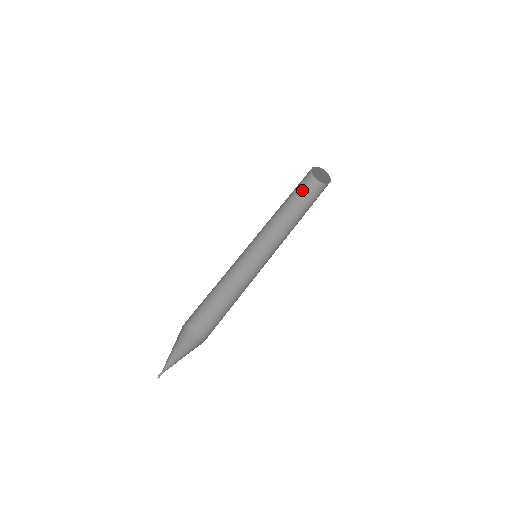
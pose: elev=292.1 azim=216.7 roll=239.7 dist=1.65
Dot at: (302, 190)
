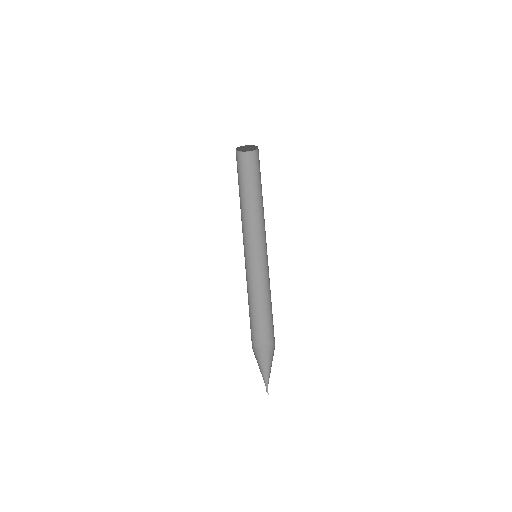
Dot at: (238, 170)
